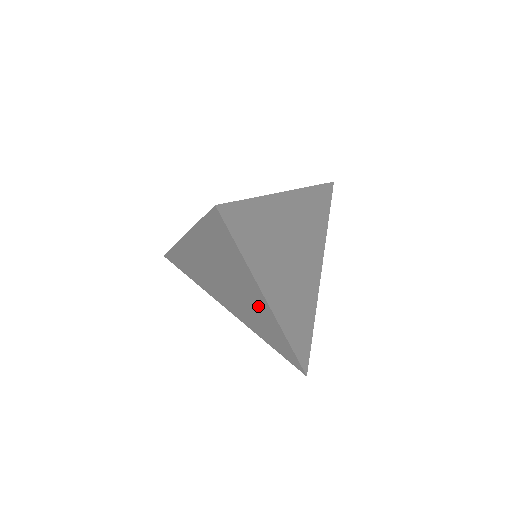
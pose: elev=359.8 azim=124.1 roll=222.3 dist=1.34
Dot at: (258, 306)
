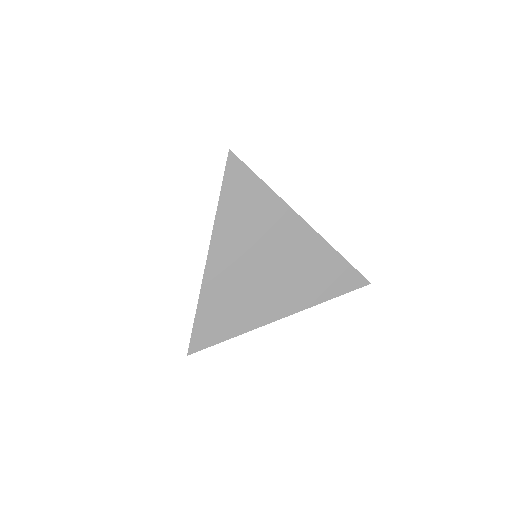
Dot at: occluded
